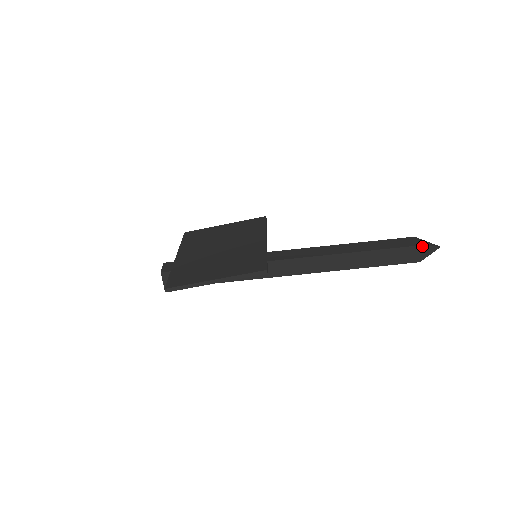
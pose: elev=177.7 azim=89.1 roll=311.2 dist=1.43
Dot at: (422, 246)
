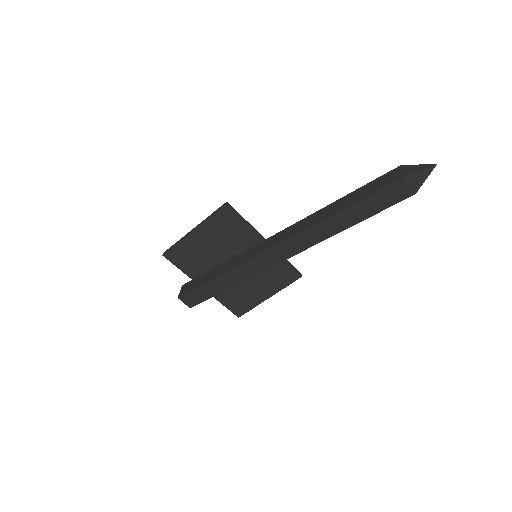
Dot at: (403, 166)
